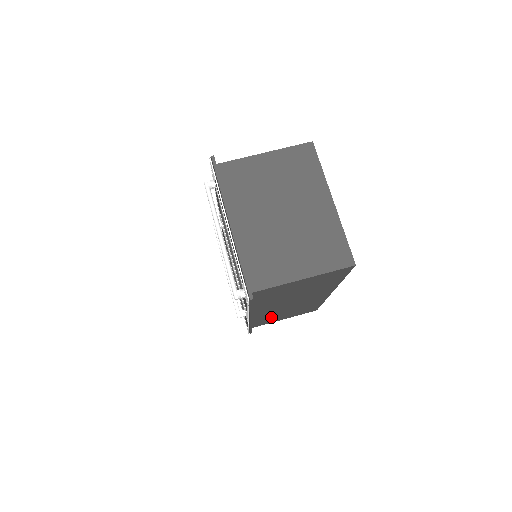
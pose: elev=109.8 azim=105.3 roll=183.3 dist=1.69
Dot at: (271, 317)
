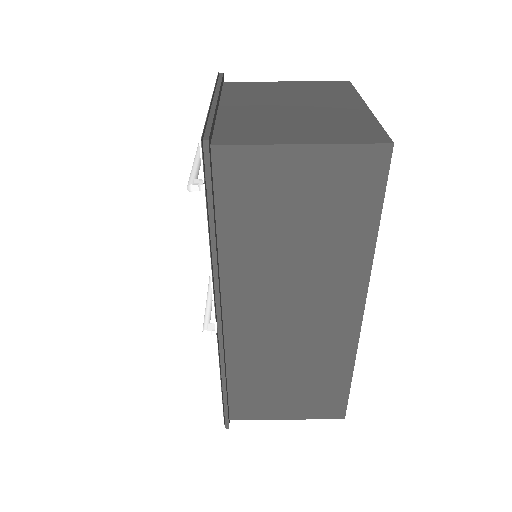
Dot at: (262, 378)
